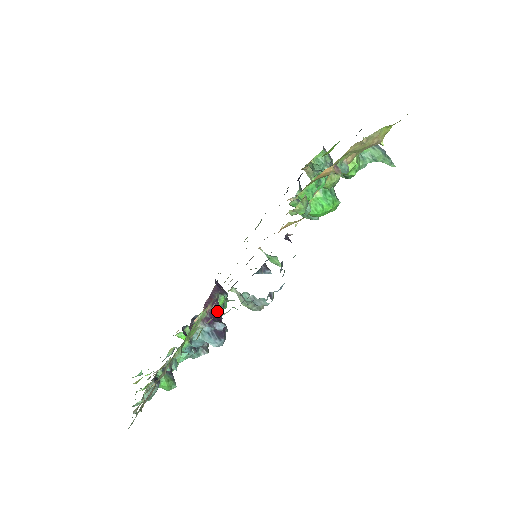
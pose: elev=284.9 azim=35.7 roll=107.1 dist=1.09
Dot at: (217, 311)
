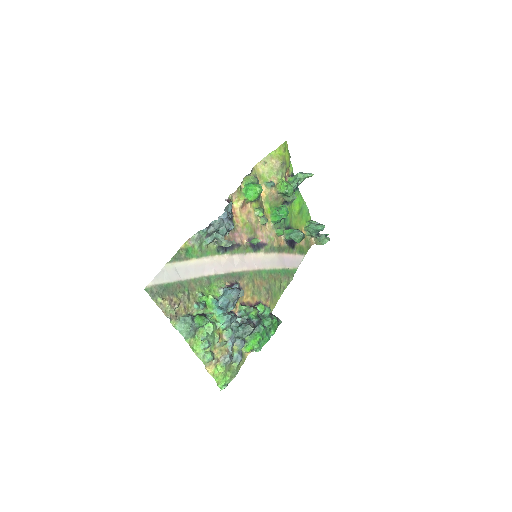
Dot at: occluded
